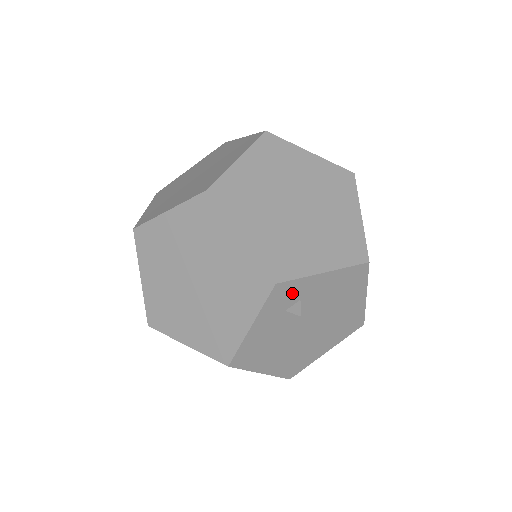
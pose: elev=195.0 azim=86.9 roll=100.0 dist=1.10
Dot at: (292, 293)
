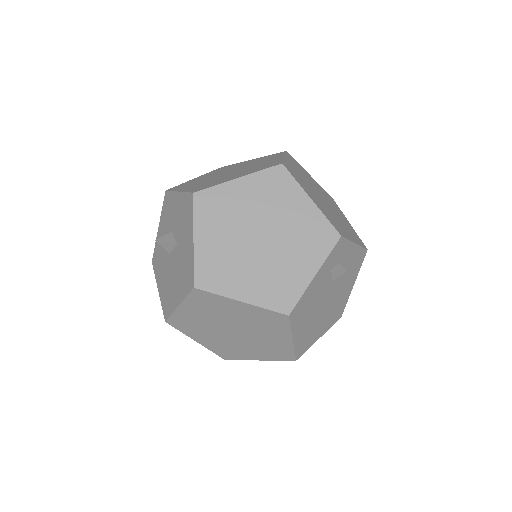
Dot at: (340, 253)
